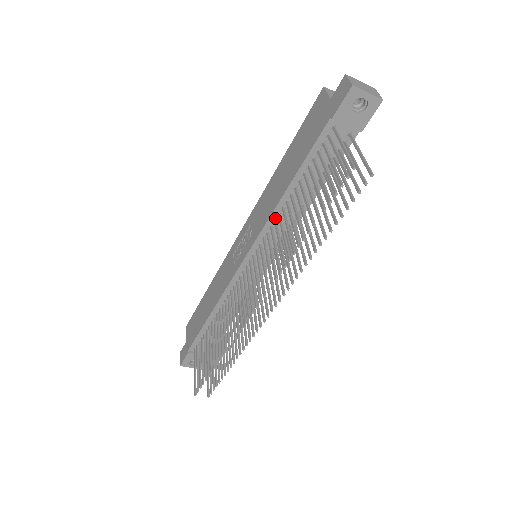
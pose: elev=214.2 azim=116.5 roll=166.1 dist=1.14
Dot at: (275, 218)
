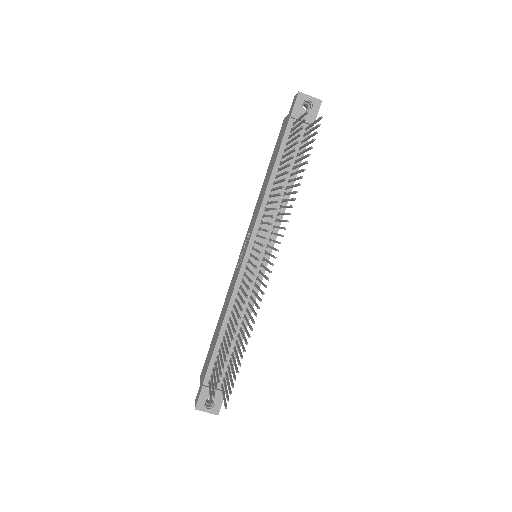
Dot at: (265, 207)
